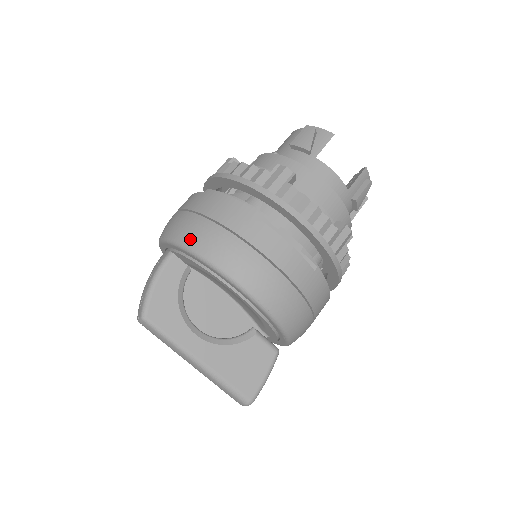
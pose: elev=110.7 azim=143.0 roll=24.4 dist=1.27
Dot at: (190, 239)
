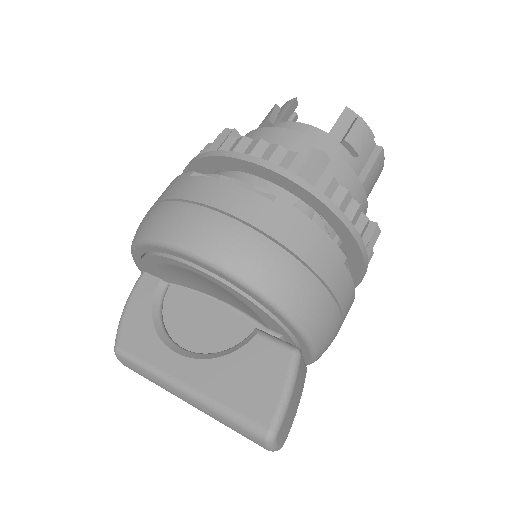
Dot at: (135, 234)
